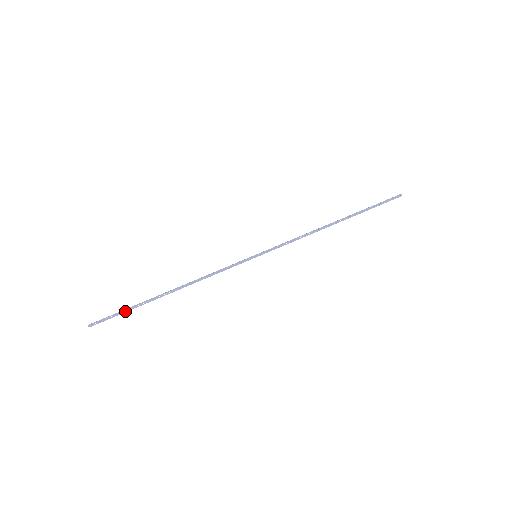
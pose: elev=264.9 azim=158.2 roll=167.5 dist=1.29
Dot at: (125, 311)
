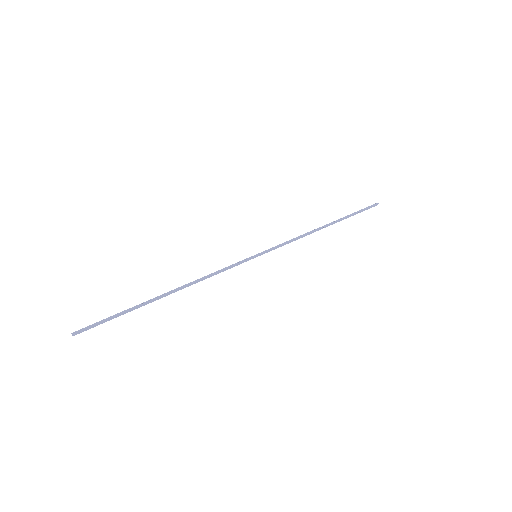
Dot at: (118, 316)
